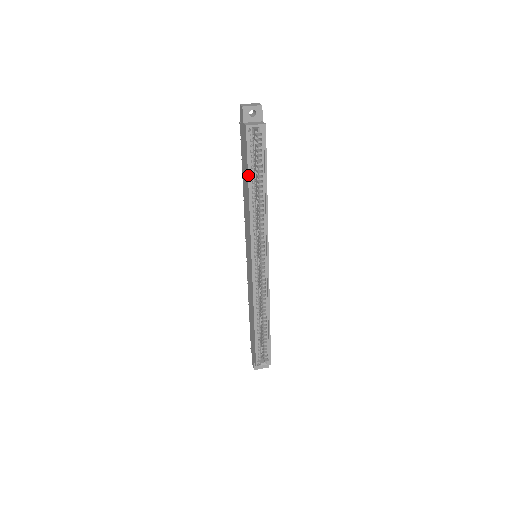
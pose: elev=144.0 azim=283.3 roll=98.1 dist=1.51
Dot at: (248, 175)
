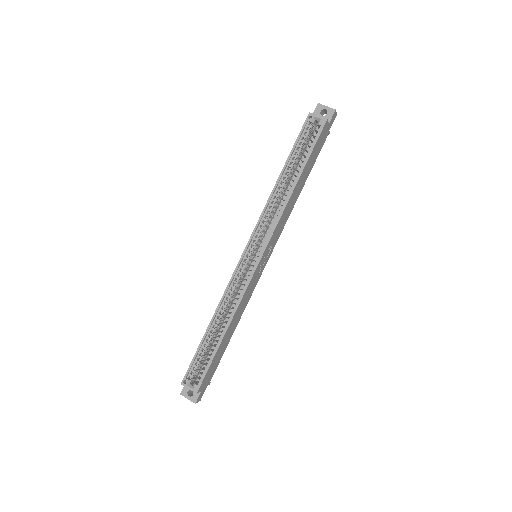
Dot at: (288, 158)
